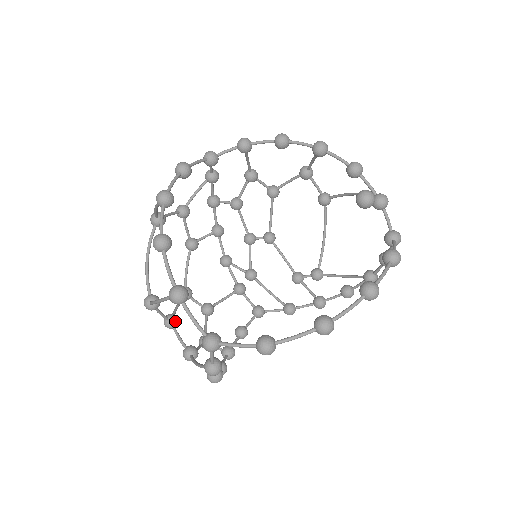
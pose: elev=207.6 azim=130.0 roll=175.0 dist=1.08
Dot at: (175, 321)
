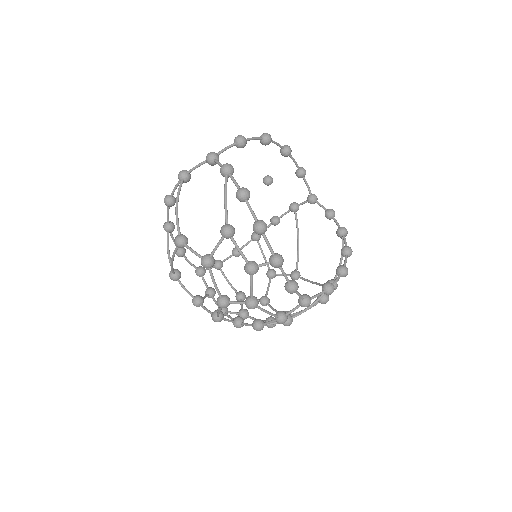
Dot at: occluded
